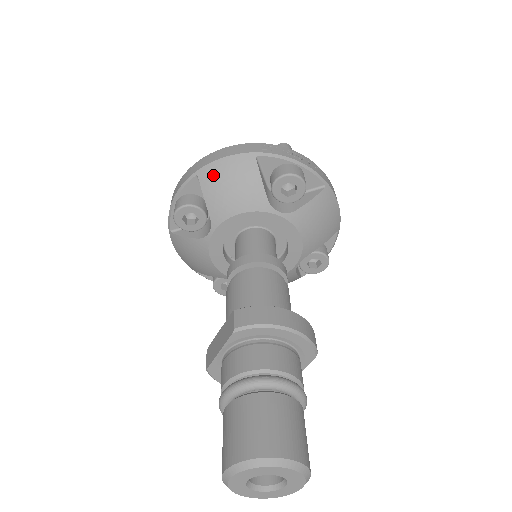
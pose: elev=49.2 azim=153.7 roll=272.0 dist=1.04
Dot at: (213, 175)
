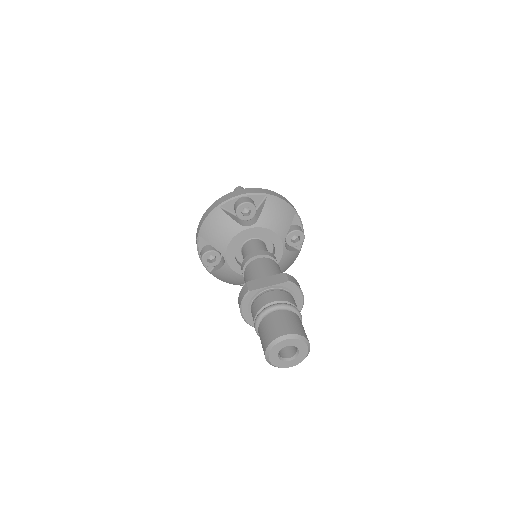
Dot at: (275, 203)
